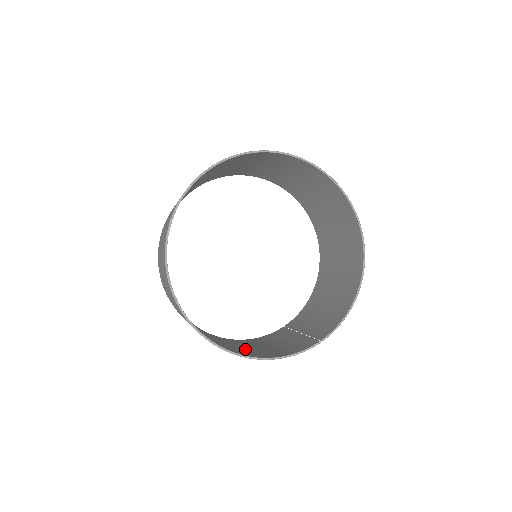
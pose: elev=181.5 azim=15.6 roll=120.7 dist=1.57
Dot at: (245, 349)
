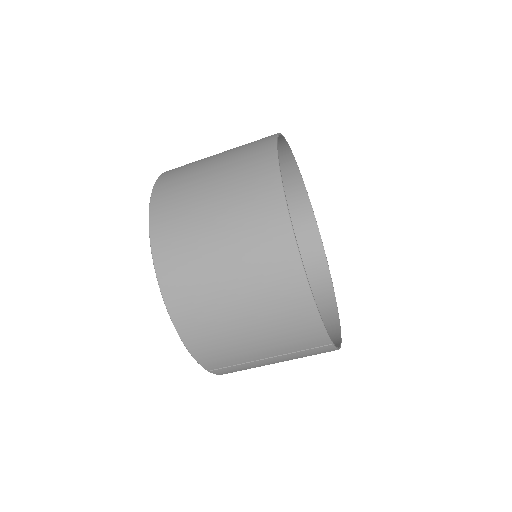
Dot at: (254, 296)
